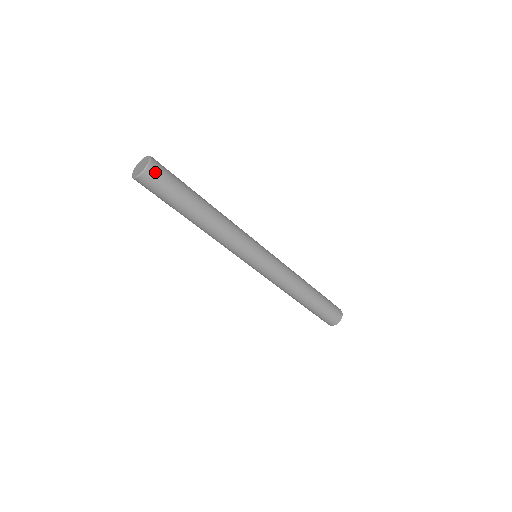
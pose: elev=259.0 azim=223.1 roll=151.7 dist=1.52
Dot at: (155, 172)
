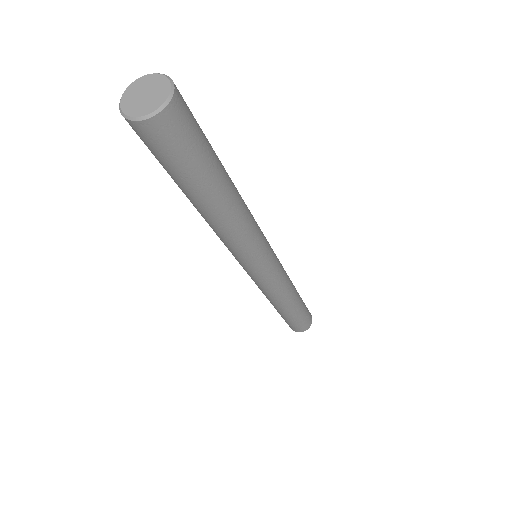
Dot at: (182, 99)
